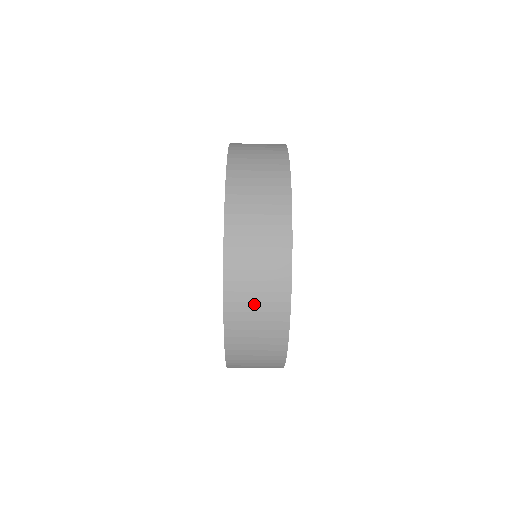
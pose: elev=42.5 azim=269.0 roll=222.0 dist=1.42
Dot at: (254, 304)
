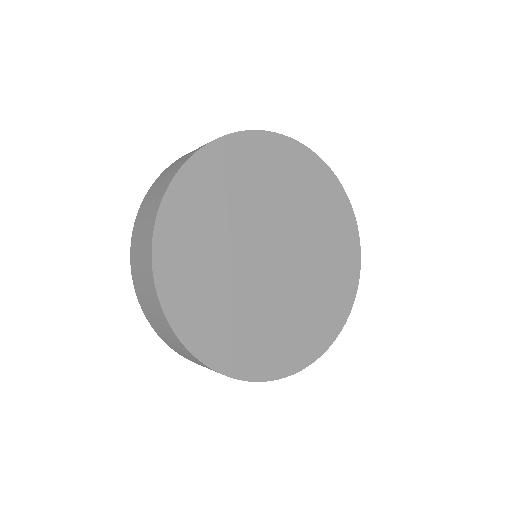
Dot at: occluded
